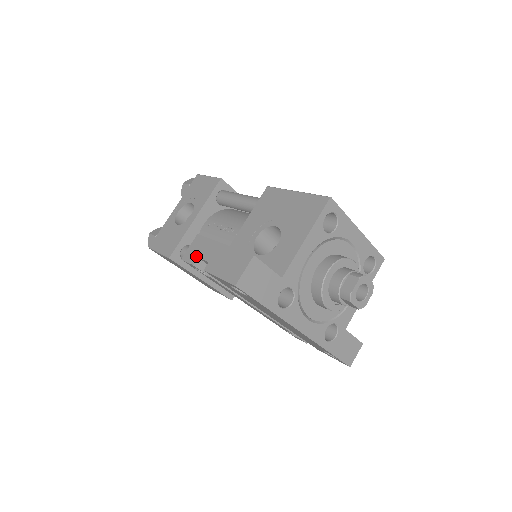
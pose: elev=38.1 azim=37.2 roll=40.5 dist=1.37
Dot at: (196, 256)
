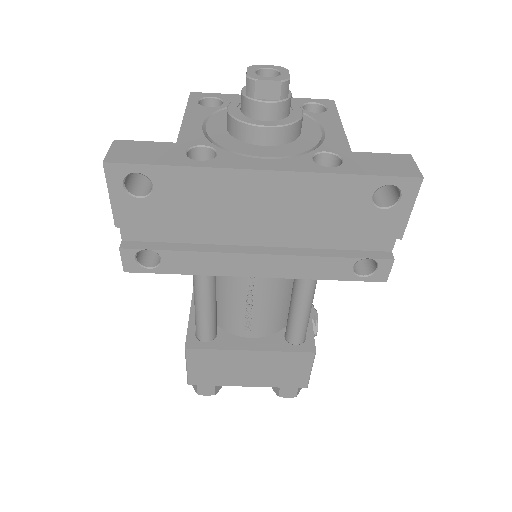
Dot at: (122, 244)
